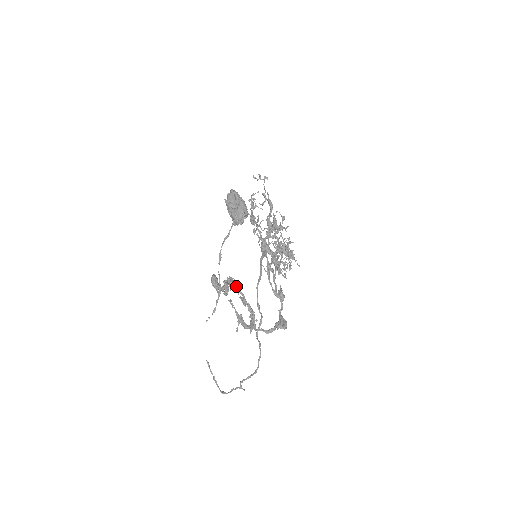
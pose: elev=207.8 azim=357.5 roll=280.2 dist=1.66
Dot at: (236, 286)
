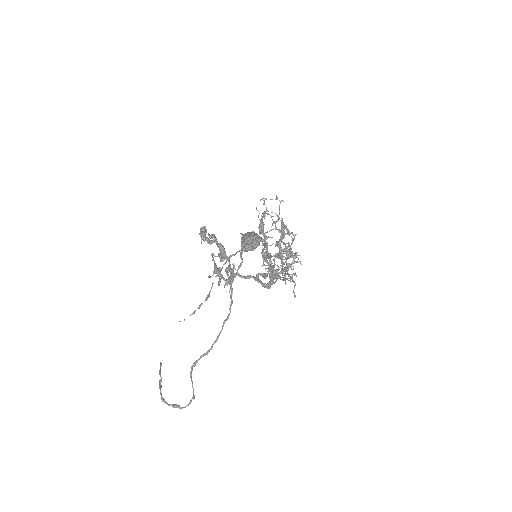
Dot at: (224, 249)
